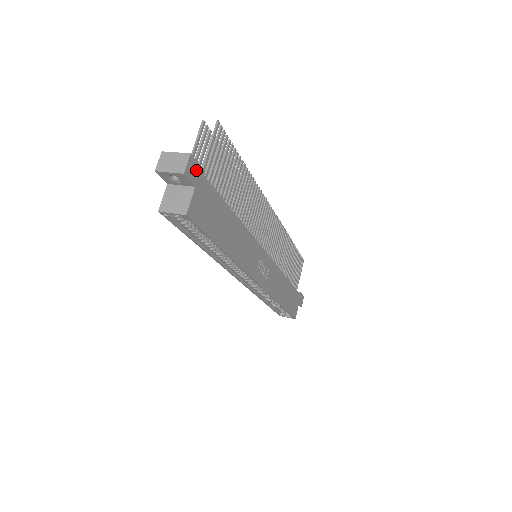
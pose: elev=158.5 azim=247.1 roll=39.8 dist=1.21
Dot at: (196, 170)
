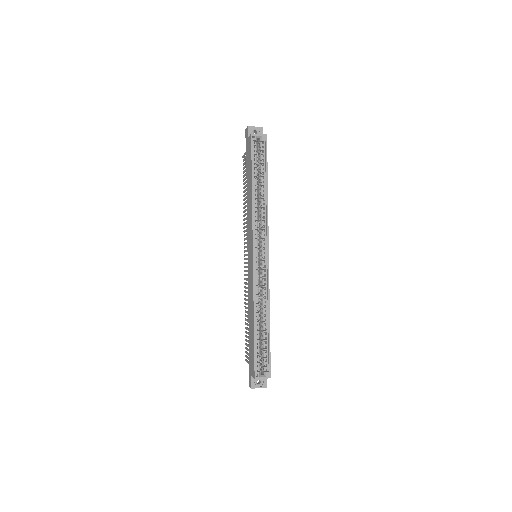
Dot at: occluded
